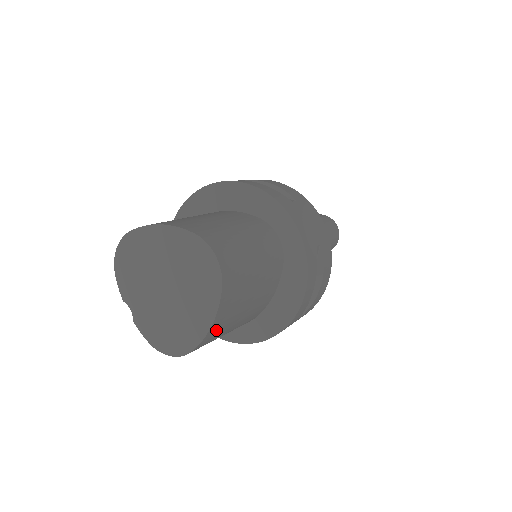
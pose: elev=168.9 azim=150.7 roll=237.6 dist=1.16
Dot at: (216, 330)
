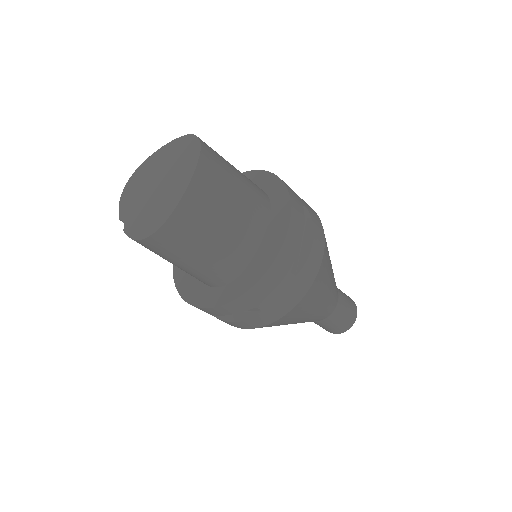
Dot at: (193, 206)
